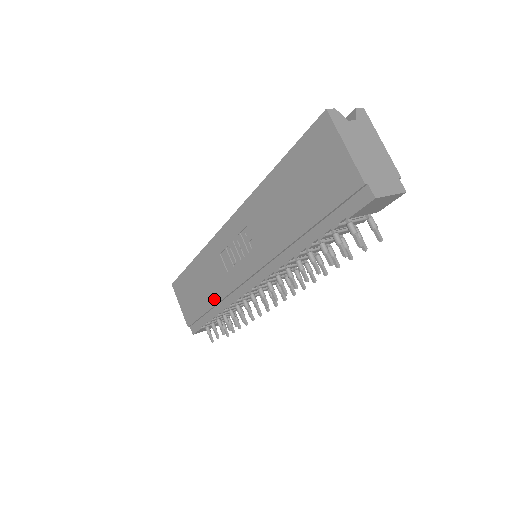
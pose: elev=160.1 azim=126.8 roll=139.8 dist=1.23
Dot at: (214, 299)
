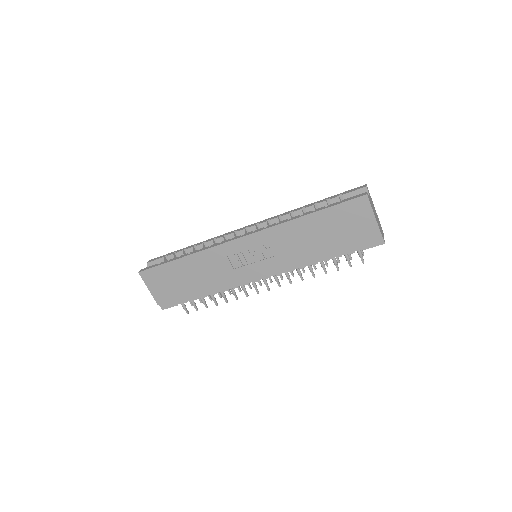
Dot at: (209, 286)
